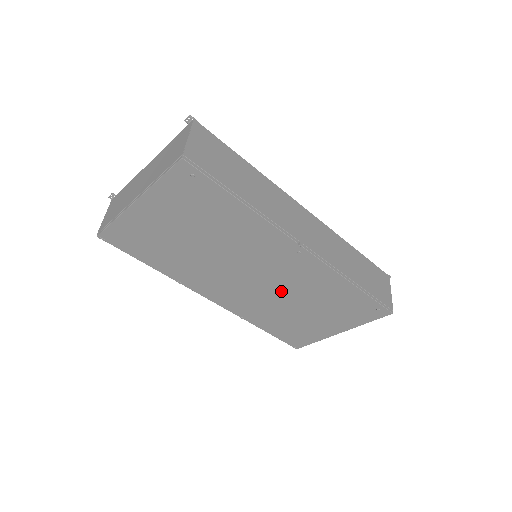
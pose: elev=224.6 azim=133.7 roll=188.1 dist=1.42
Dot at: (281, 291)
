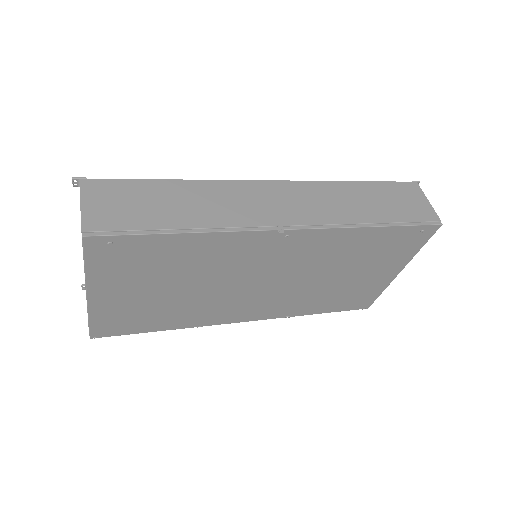
Dot at: (303, 276)
